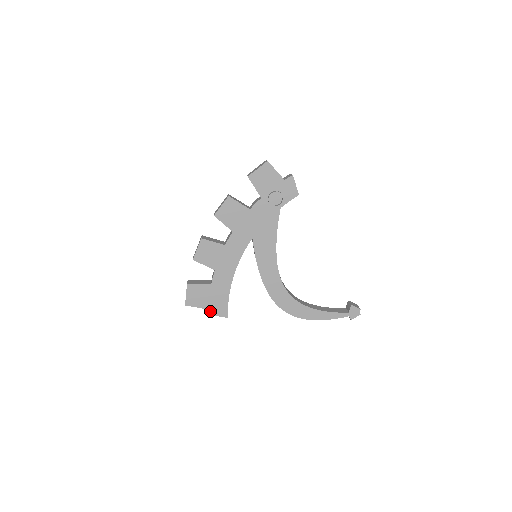
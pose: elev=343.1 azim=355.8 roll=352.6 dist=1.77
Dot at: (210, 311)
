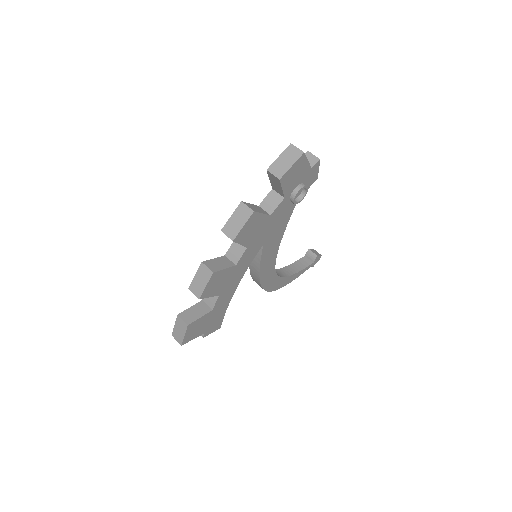
Dot at: (205, 334)
